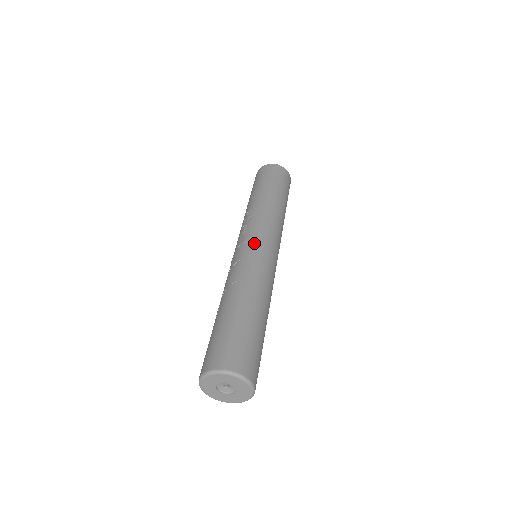
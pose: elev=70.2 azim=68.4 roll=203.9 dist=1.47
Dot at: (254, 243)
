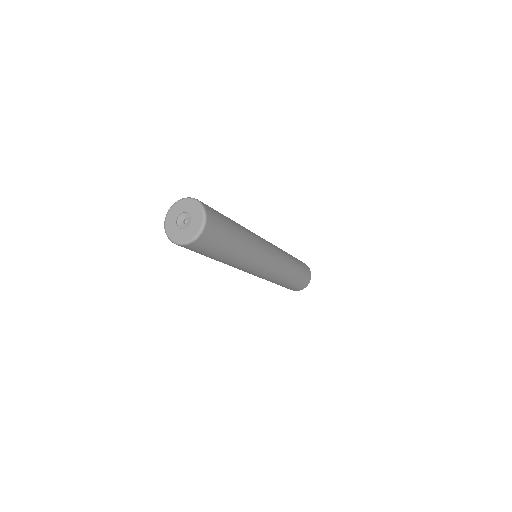
Dot at: occluded
